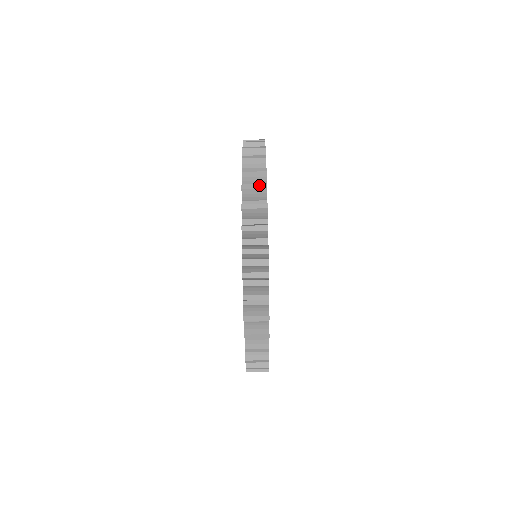
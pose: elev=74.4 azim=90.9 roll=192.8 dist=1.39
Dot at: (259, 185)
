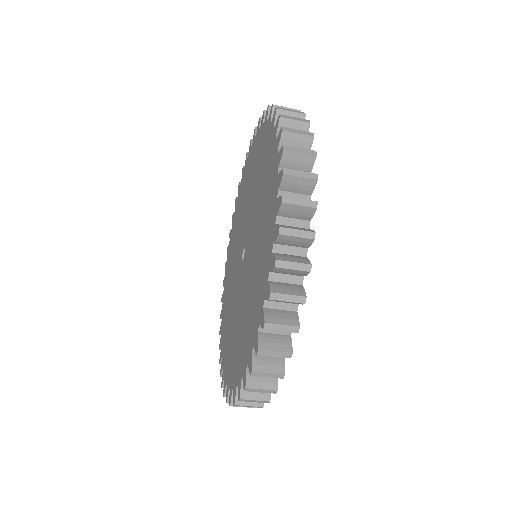
Dot at: (295, 297)
